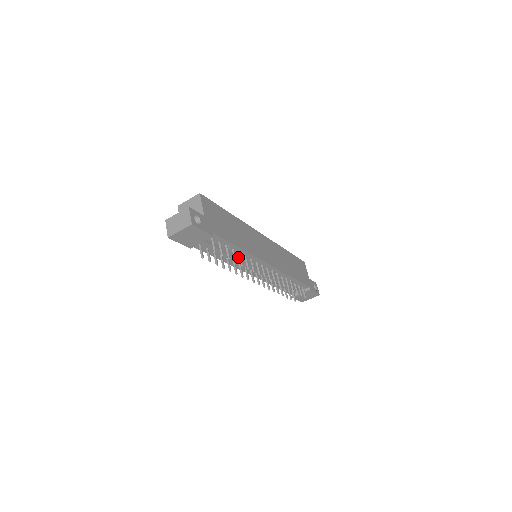
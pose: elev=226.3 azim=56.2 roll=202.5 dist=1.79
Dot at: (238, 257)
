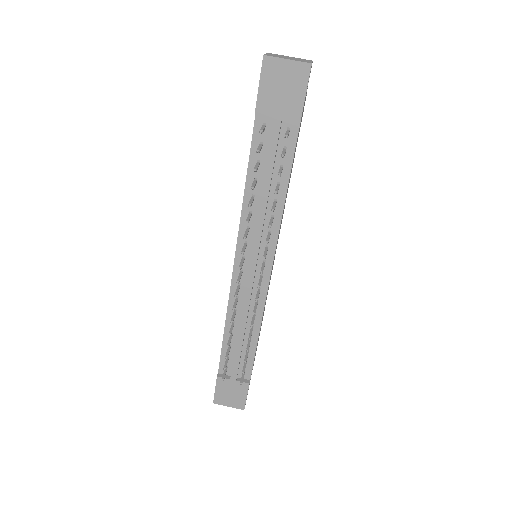
Dot at: (266, 207)
